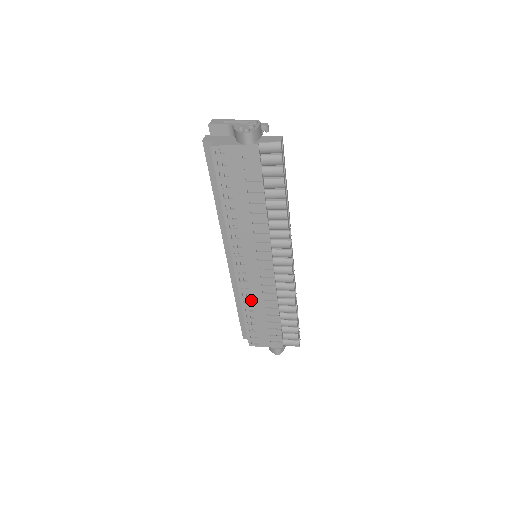
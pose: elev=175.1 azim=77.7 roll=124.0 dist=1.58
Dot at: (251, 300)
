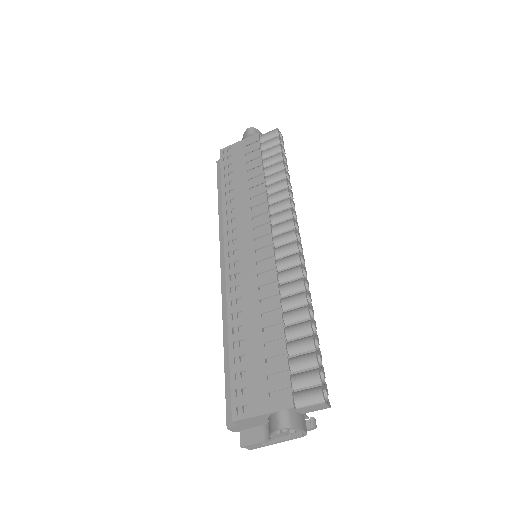
Dot at: (242, 308)
